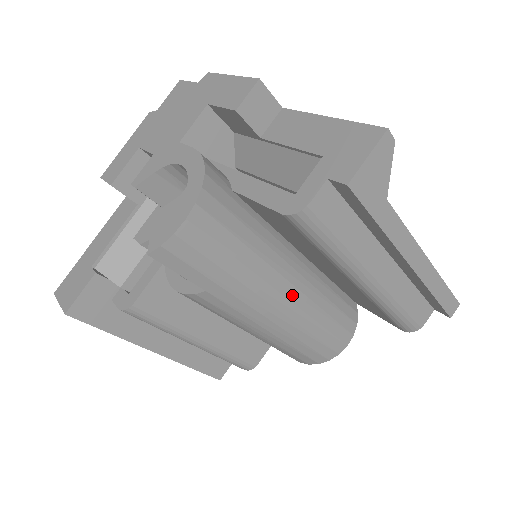
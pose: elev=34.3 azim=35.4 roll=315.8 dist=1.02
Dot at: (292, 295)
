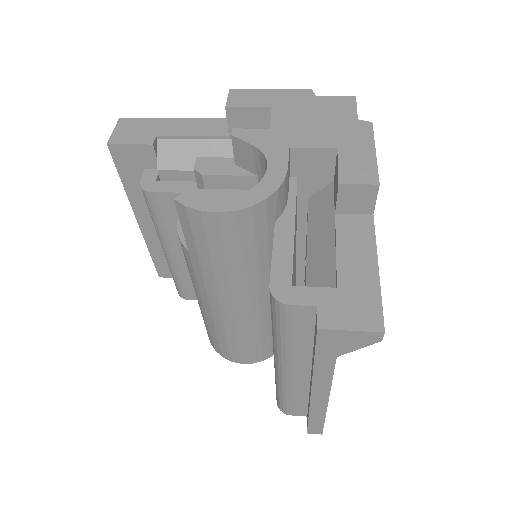
Dot at: (238, 310)
